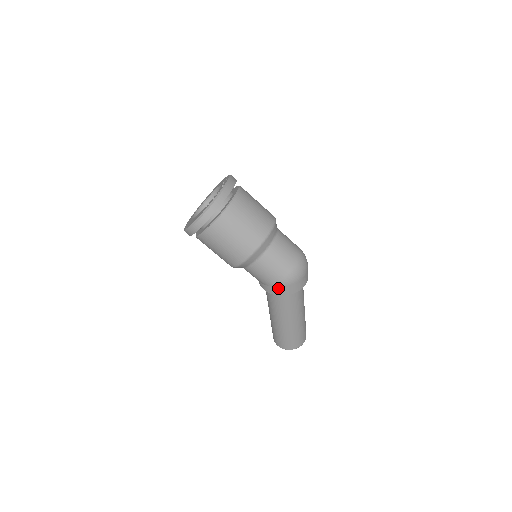
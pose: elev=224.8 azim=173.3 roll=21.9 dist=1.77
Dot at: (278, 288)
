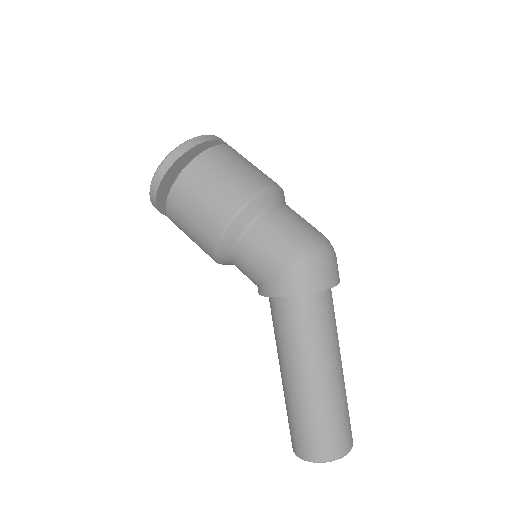
Dot at: (286, 278)
